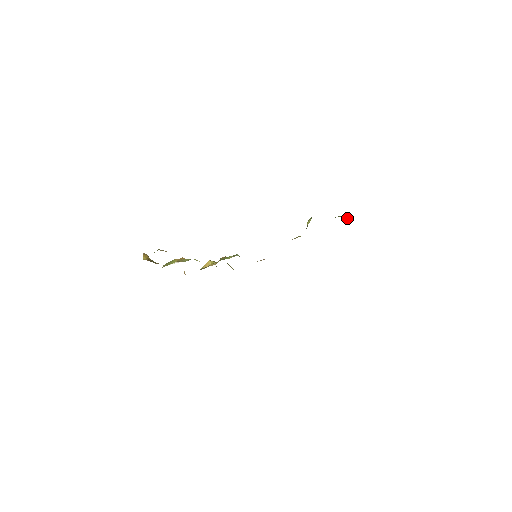
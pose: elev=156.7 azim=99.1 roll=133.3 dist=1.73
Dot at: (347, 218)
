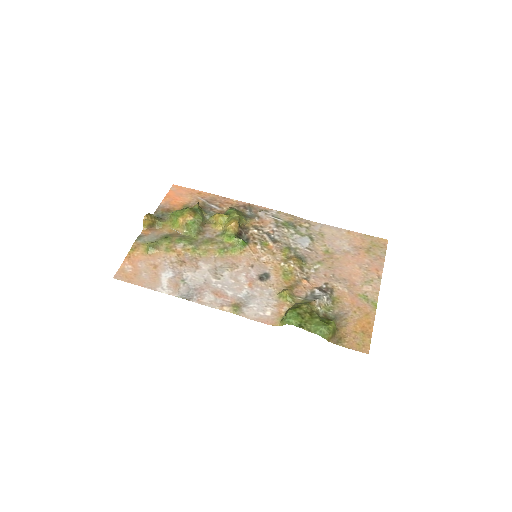
Dot at: (326, 335)
